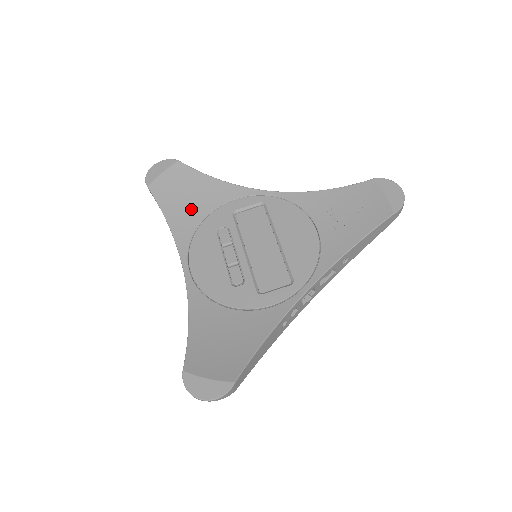
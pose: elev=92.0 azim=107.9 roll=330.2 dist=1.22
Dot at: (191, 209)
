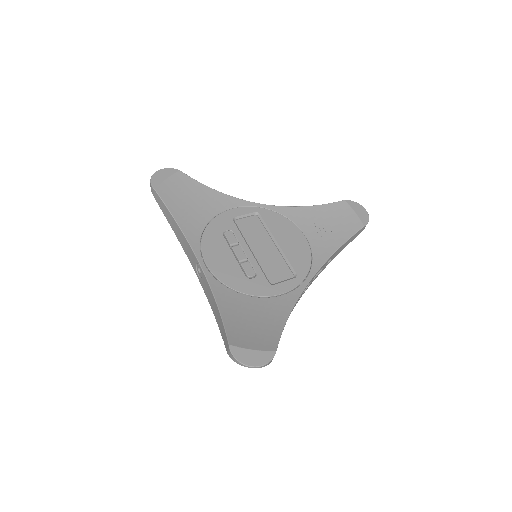
Dot at: (196, 213)
